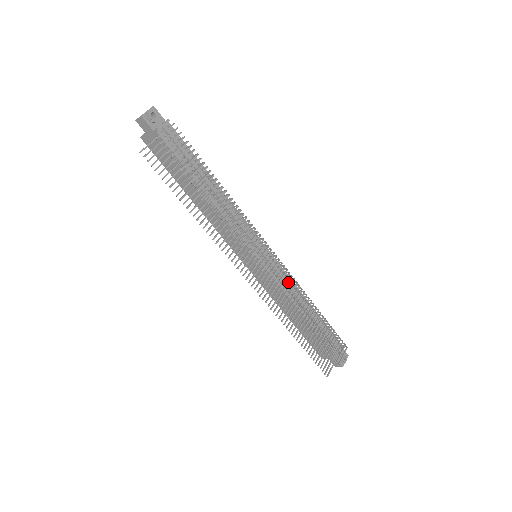
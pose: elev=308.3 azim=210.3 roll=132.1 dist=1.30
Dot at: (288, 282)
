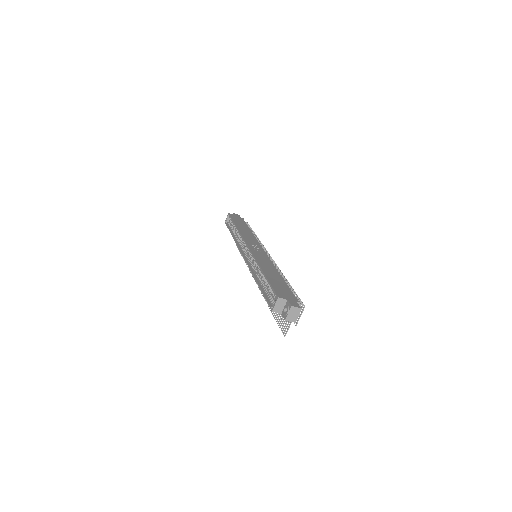
Dot at: occluded
